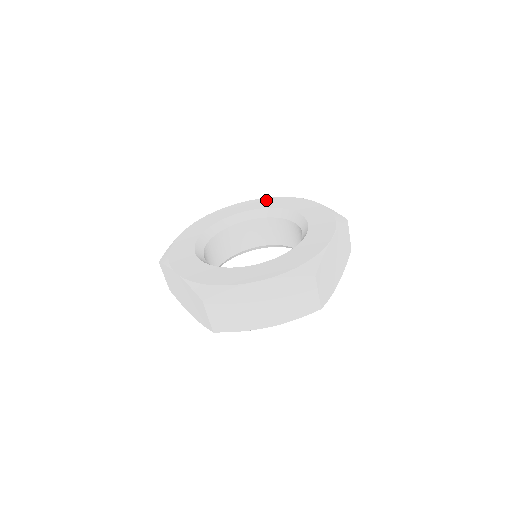
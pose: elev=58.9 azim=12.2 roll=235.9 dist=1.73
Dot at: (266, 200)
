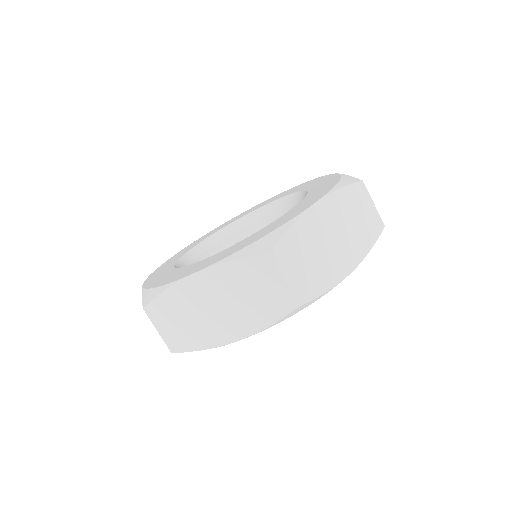
Dot at: (287, 191)
